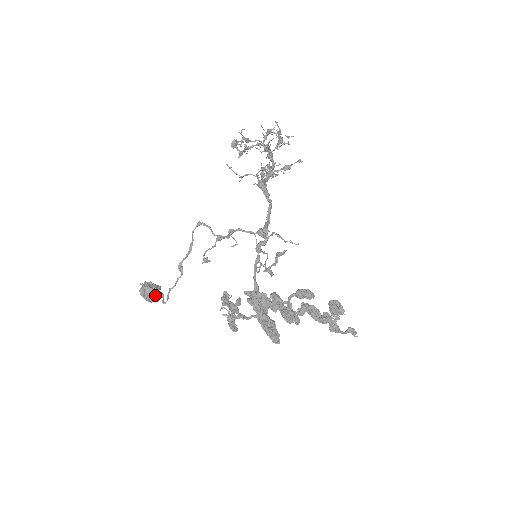
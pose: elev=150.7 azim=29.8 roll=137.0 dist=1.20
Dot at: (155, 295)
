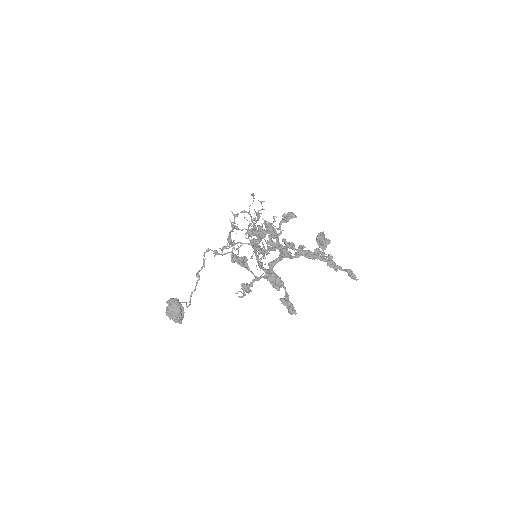
Dot at: (179, 304)
